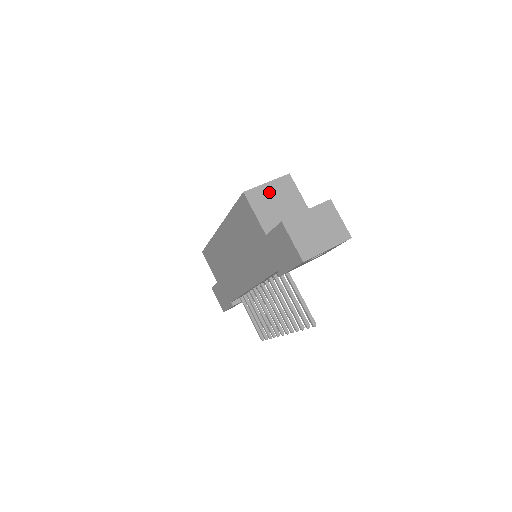
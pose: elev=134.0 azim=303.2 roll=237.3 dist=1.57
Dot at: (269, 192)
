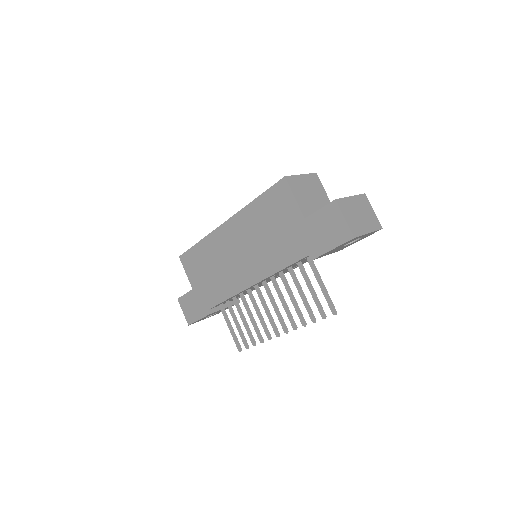
Dot at: (303, 183)
